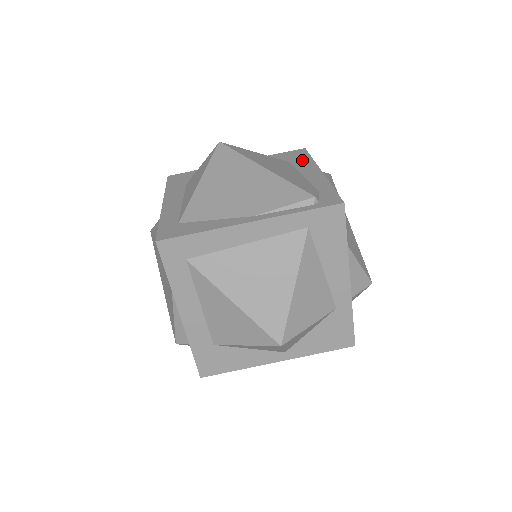
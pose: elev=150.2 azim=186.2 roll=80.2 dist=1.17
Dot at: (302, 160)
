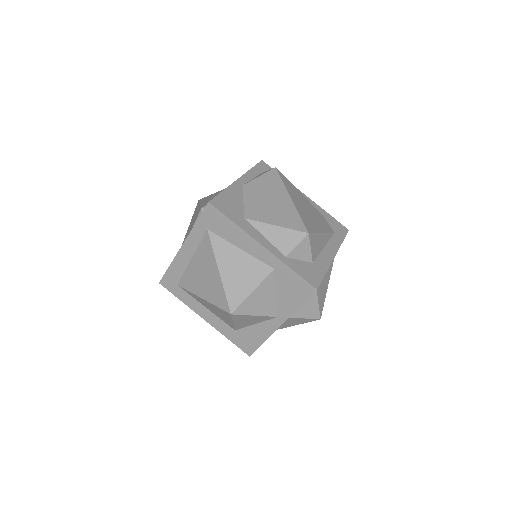
Dot at: occluded
